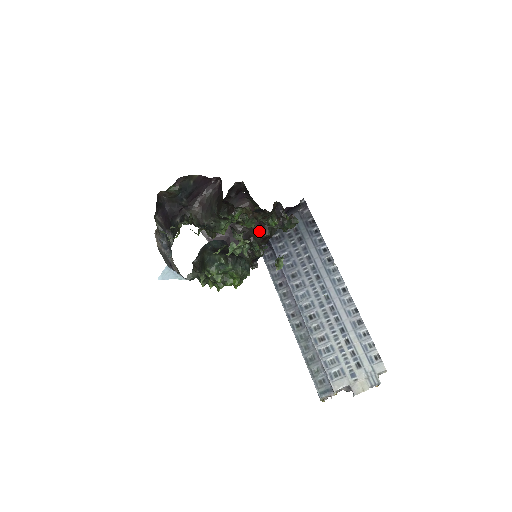
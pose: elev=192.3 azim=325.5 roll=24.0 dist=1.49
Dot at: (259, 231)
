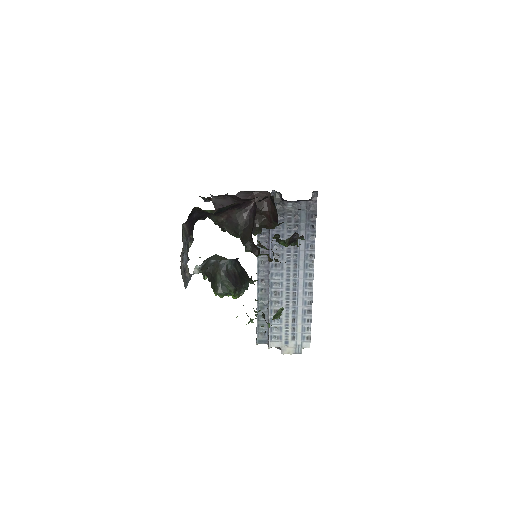
Dot at: (266, 223)
